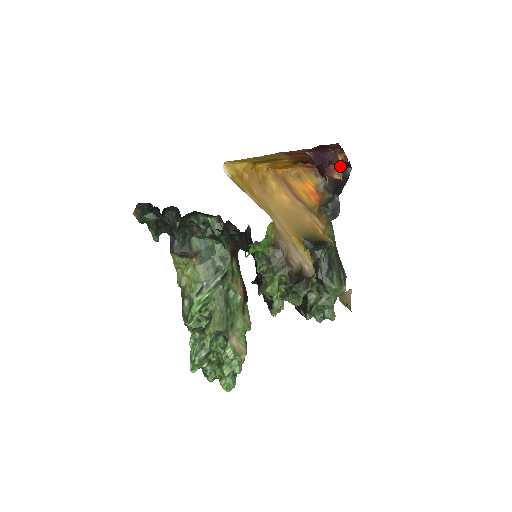
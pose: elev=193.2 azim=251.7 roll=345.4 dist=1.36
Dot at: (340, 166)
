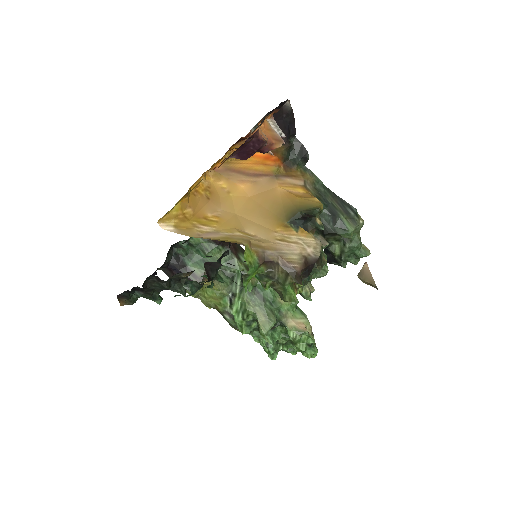
Dot at: (273, 131)
